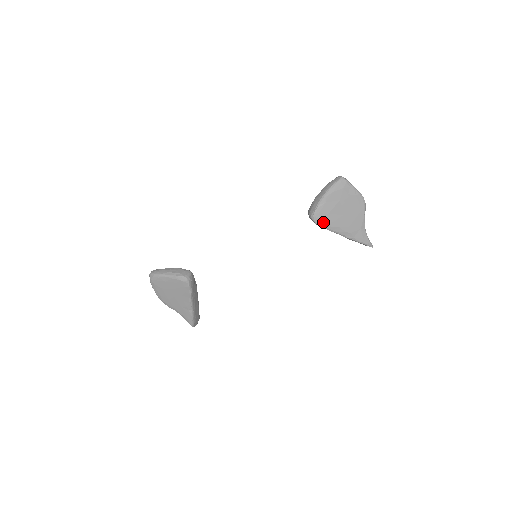
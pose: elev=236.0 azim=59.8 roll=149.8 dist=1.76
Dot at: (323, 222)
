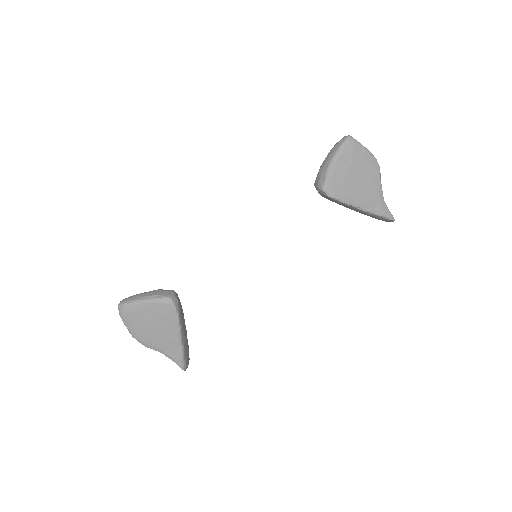
Dot at: (337, 193)
